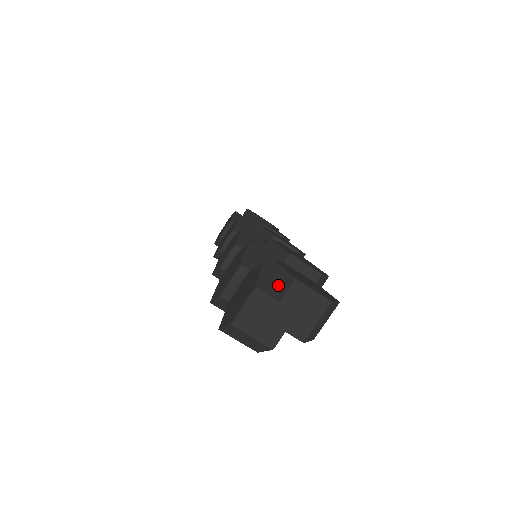
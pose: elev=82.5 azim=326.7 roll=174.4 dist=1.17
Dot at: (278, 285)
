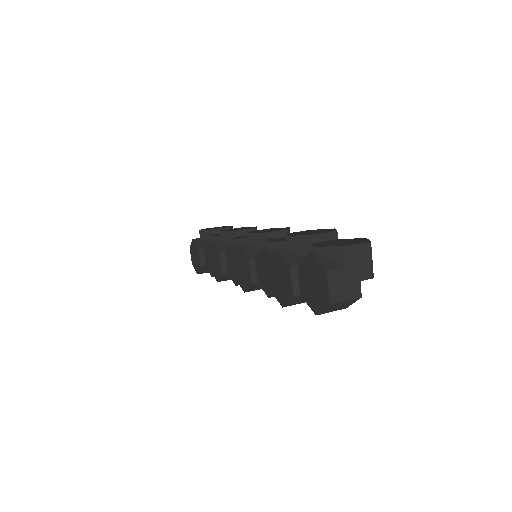
Dot at: (334, 259)
